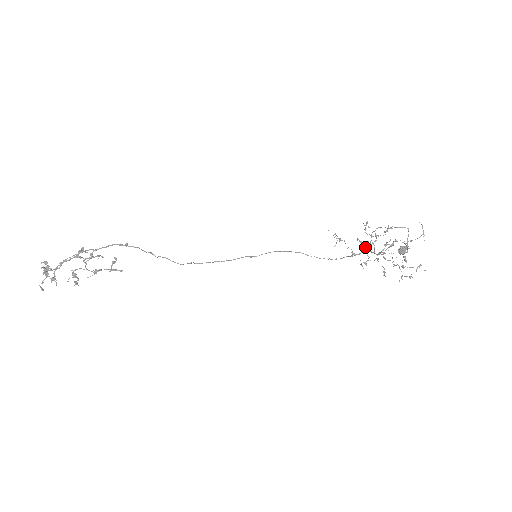
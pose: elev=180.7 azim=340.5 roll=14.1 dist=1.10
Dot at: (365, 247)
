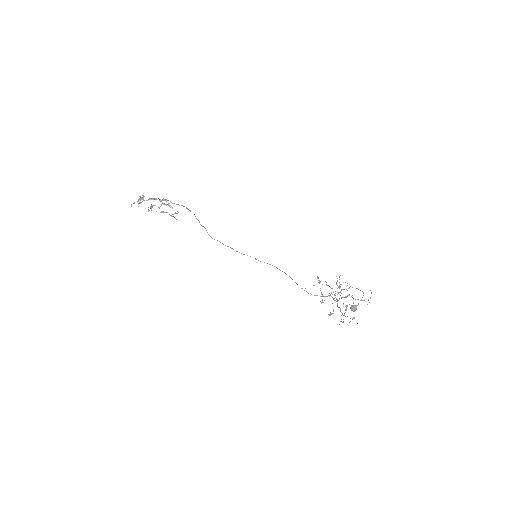
Dot at: (331, 293)
